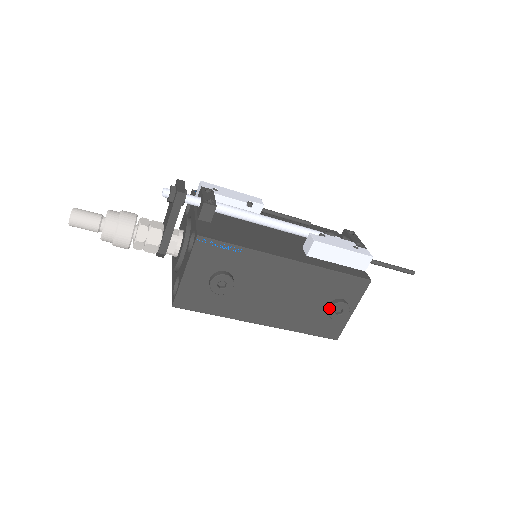
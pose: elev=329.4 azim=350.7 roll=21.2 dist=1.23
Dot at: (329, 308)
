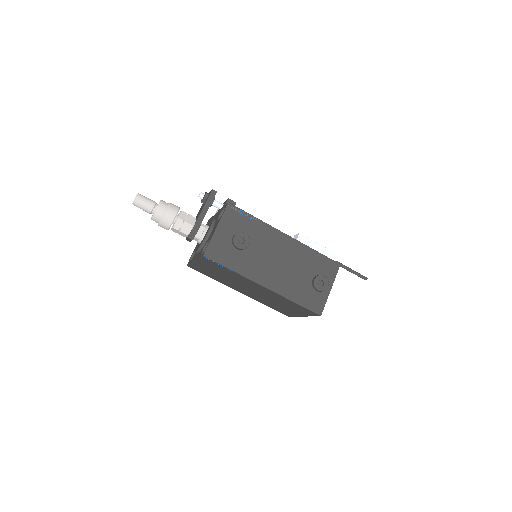
Dot at: (314, 279)
